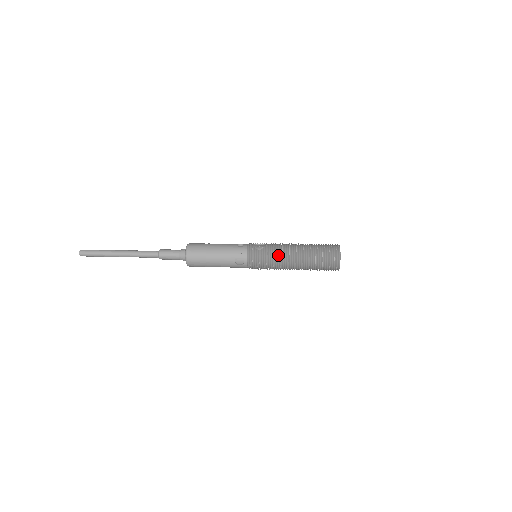
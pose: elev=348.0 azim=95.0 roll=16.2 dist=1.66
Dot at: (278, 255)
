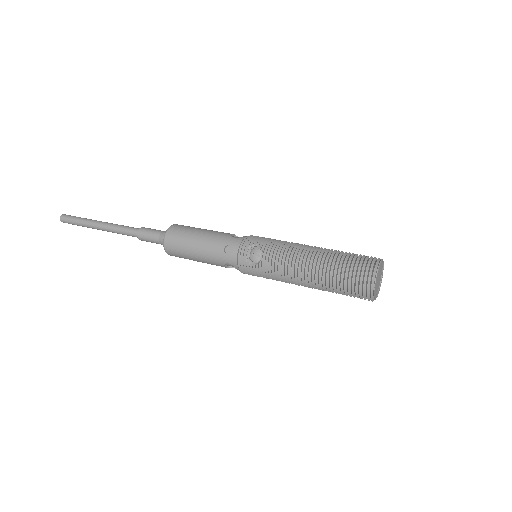
Dot at: (279, 277)
